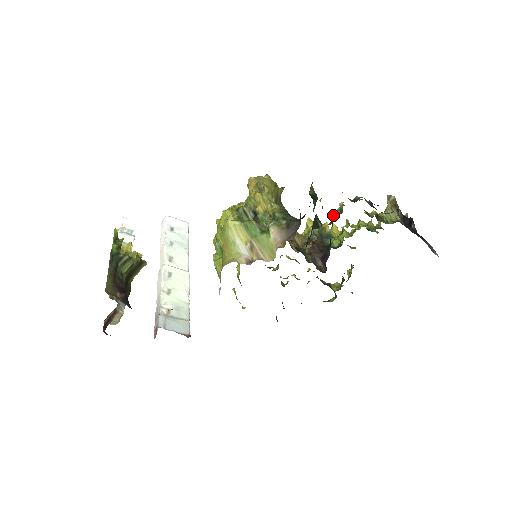
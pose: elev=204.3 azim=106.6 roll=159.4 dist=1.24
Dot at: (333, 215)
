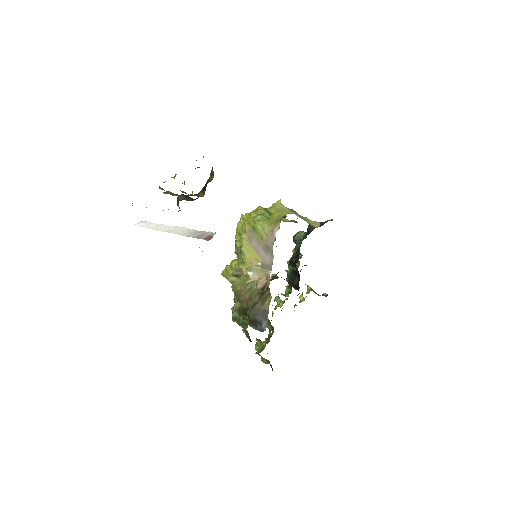
Dot at: occluded
